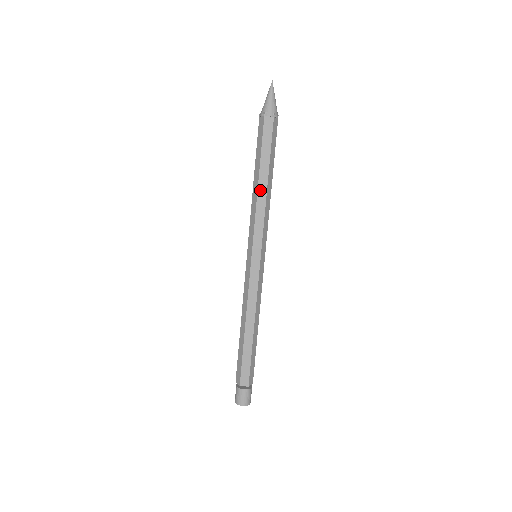
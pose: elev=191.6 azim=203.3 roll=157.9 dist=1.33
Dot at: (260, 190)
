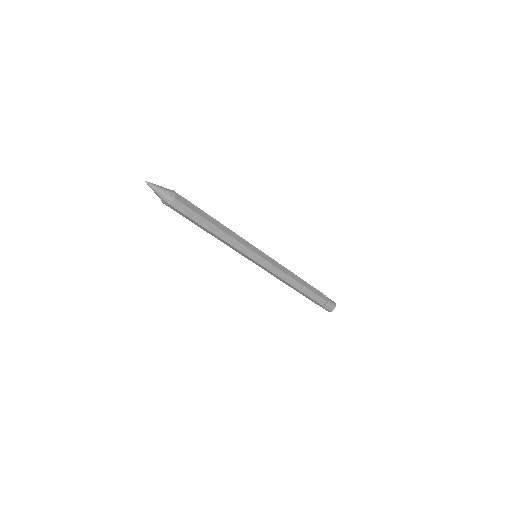
Dot at: occluded
